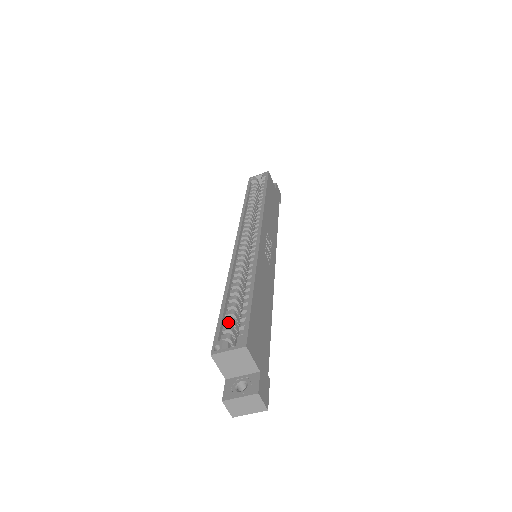
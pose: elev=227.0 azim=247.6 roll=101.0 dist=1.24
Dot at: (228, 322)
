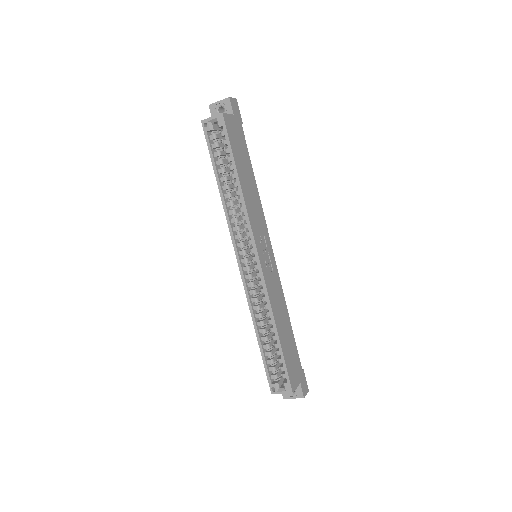
Dot at: (270, 363)
